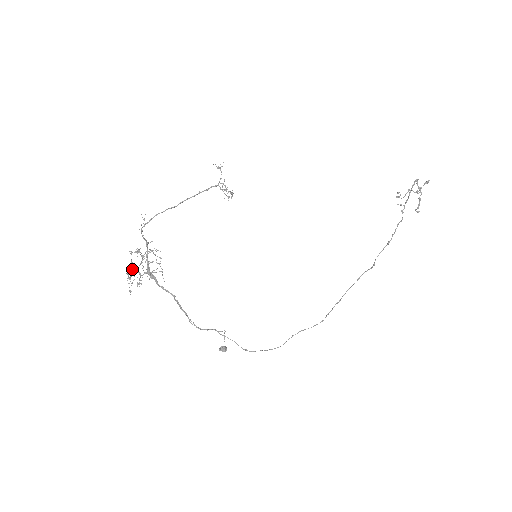
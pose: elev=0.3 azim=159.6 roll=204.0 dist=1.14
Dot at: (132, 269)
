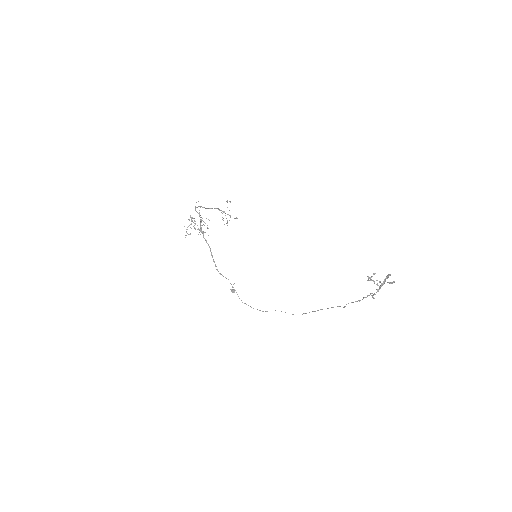
Dot at: occluded
